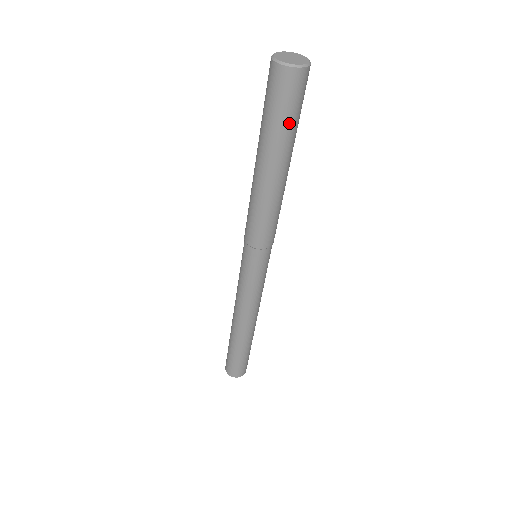
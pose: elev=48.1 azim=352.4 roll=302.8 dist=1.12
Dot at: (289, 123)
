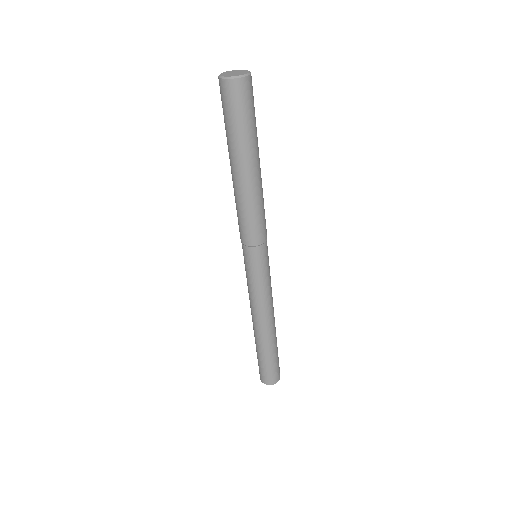
Dot at: (253, 123)
